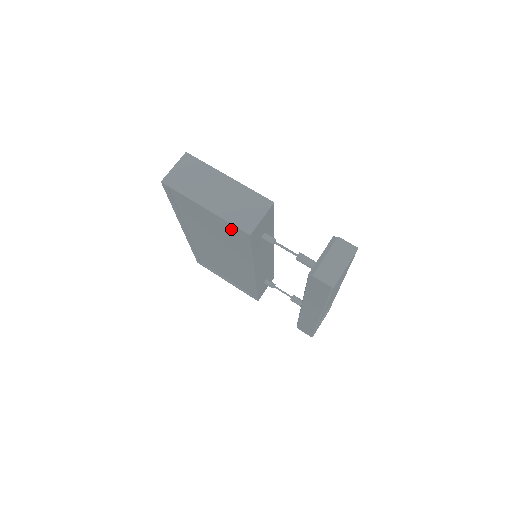
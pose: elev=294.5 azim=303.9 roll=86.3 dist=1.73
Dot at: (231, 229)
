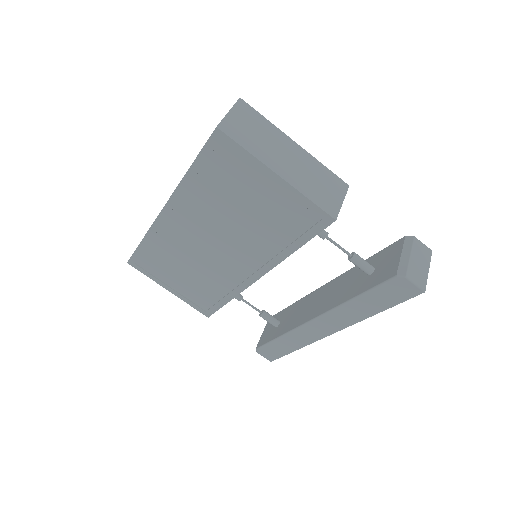
Dot at: (298, 210)
